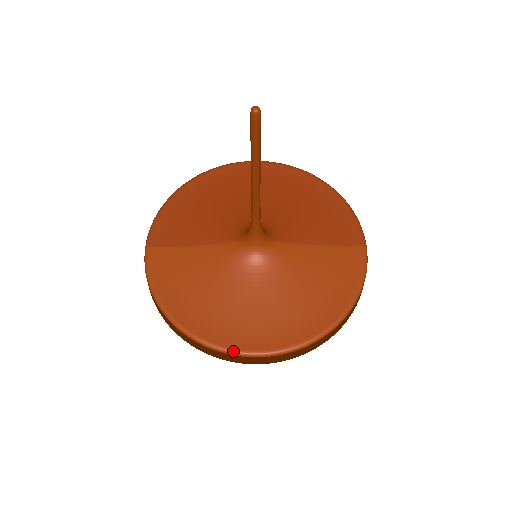
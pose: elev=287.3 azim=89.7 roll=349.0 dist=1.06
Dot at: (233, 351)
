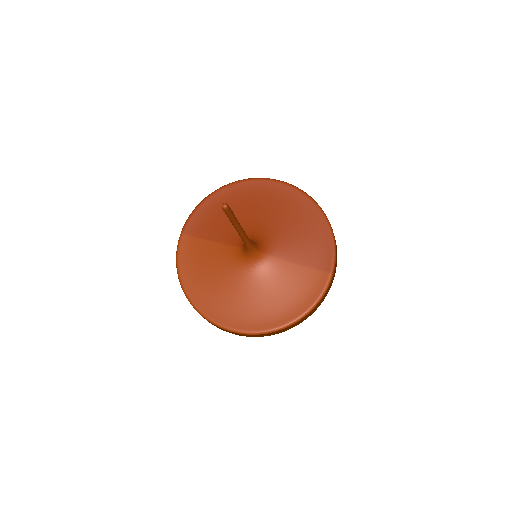
Dot at: (215, 323)
